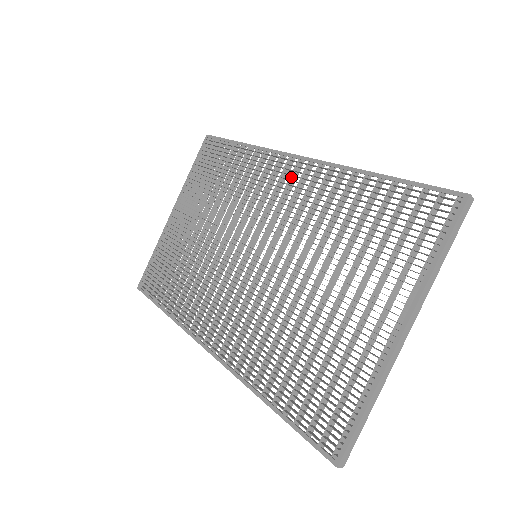
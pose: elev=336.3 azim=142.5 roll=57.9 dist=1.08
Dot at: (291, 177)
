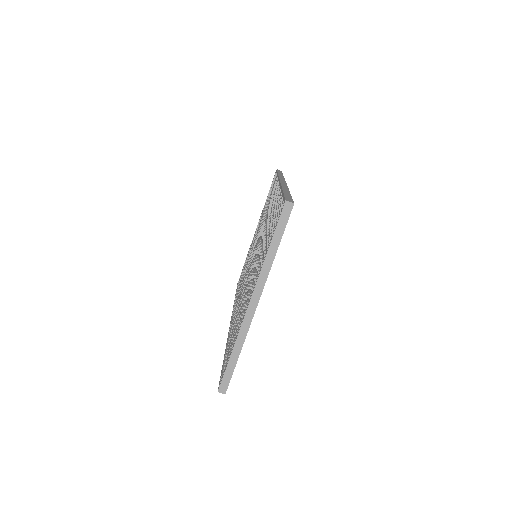
Dot at: occluded
